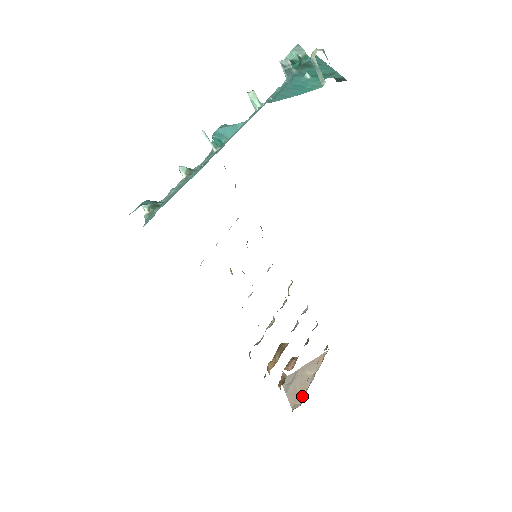
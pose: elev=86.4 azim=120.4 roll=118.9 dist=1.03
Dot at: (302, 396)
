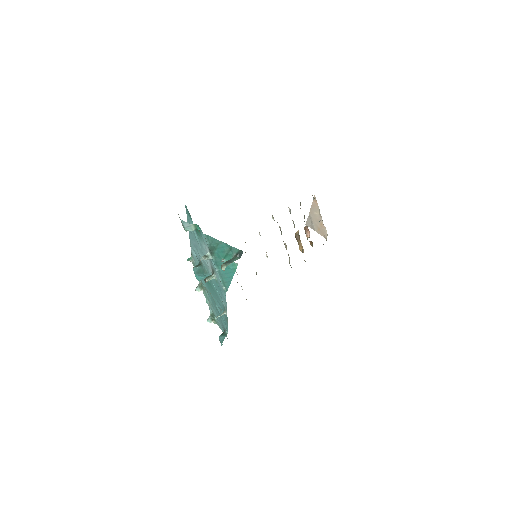
Dot at: (324, 229)
